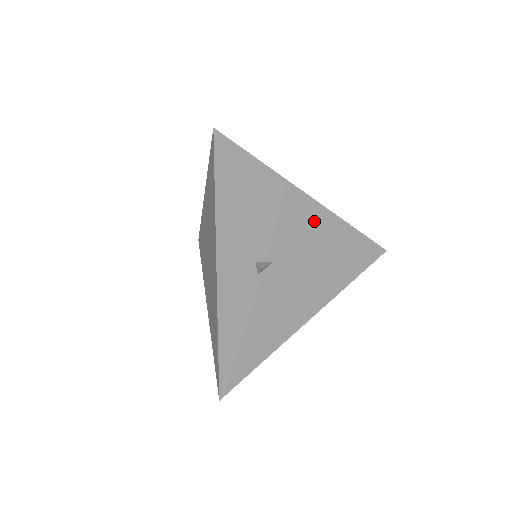
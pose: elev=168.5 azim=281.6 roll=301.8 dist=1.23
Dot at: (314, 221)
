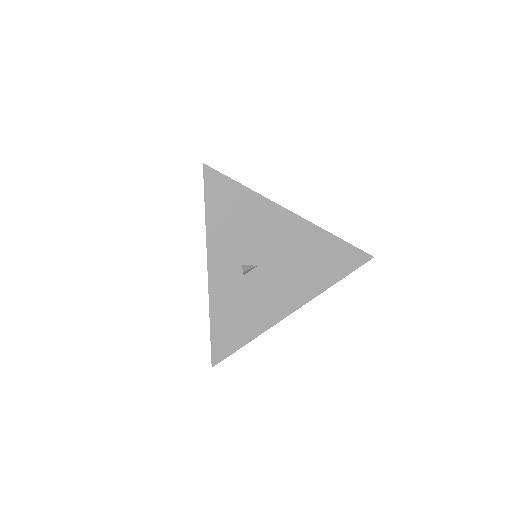
Dot at: (297, 232)
